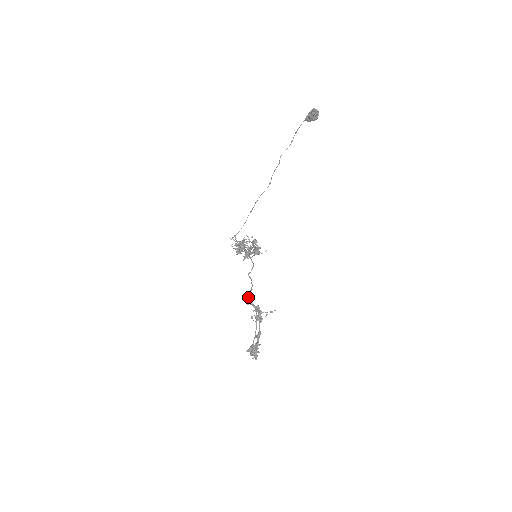
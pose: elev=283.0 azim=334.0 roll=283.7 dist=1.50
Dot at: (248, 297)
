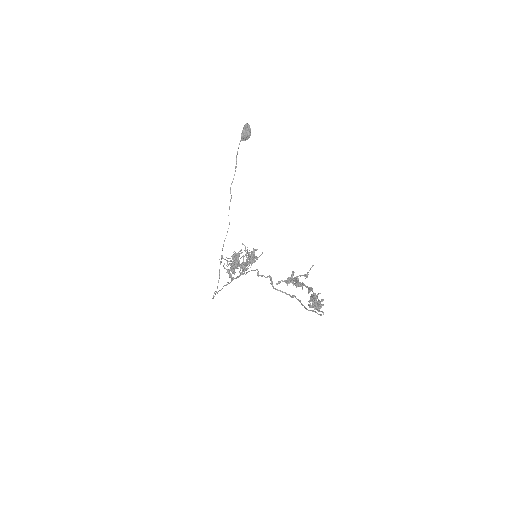
Dot at: (272, 285)
